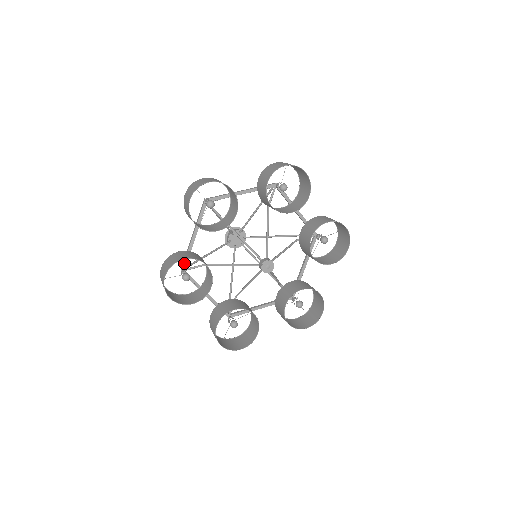
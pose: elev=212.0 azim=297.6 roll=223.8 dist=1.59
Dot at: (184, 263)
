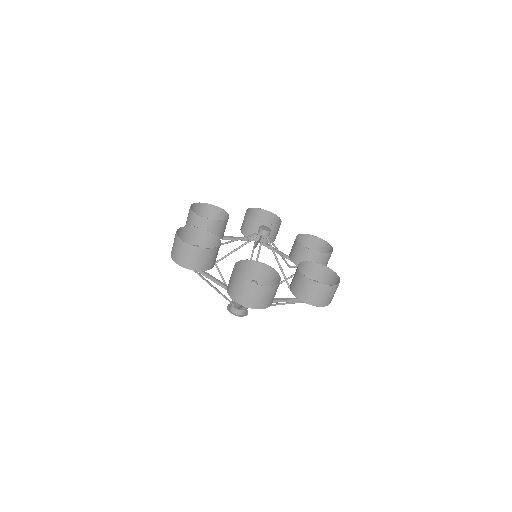
Dot at: occluded
